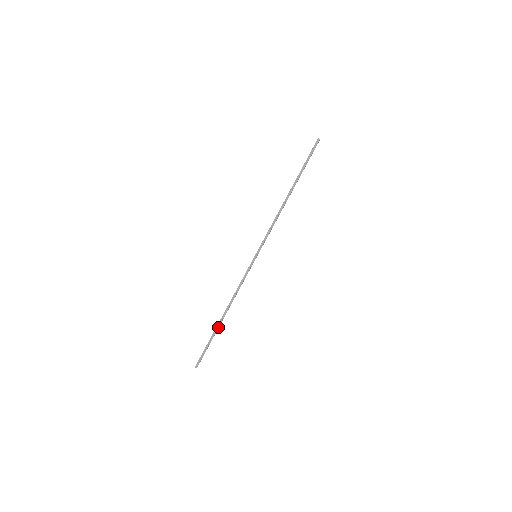
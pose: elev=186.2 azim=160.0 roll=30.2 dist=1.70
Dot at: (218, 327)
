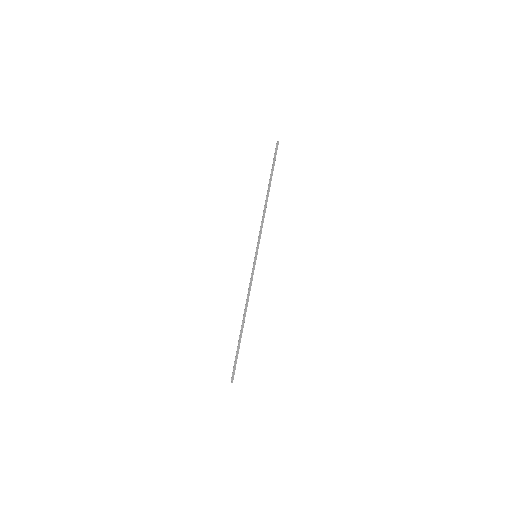
Dot at: (241, 334)
